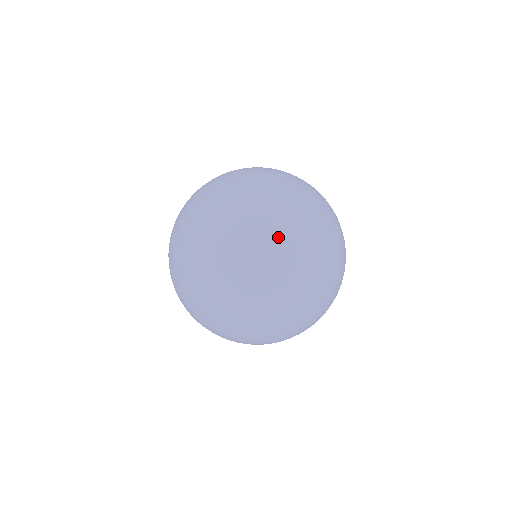
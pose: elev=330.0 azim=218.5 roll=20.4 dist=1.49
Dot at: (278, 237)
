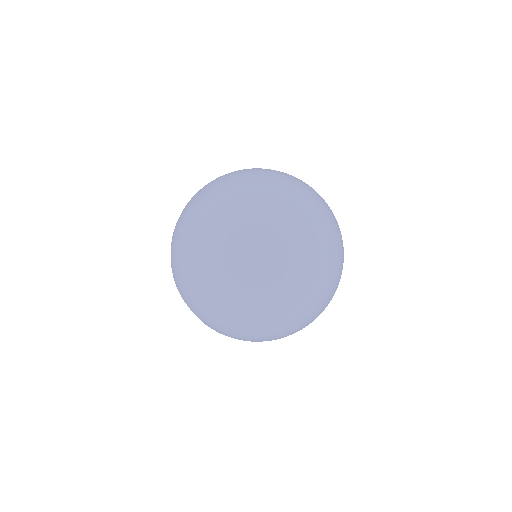
Dot at: (310, 202)
